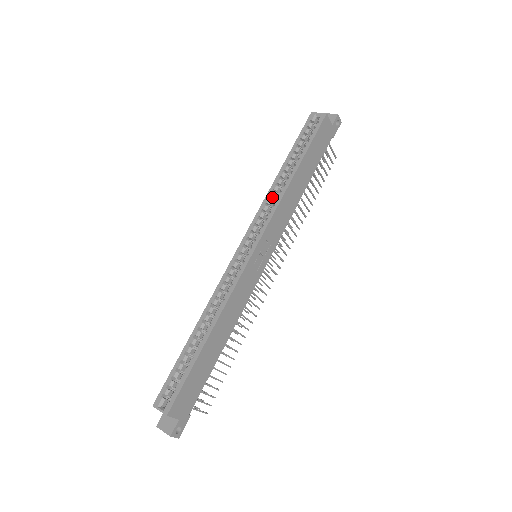
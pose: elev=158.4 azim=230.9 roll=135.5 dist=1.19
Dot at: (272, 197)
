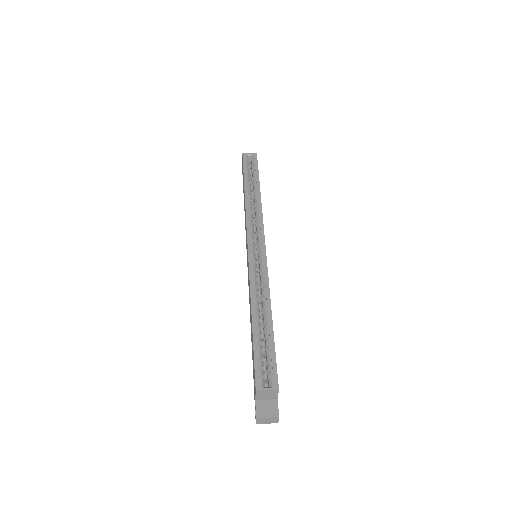
Dot at: (251, 209)
